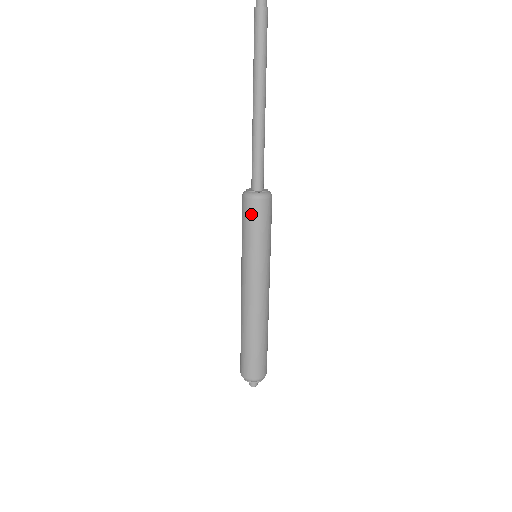
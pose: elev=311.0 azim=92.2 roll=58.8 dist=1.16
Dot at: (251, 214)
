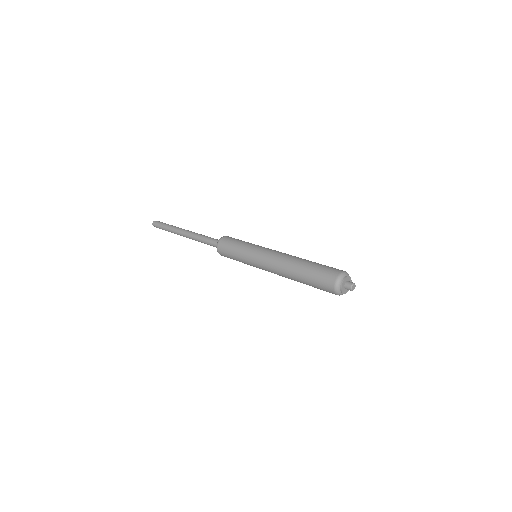
Dot at: (231, 239)
